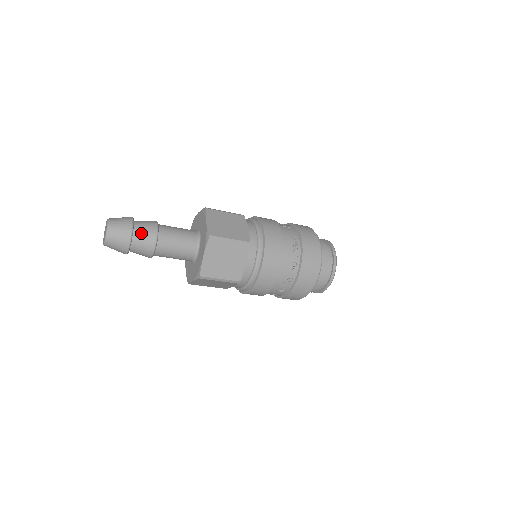
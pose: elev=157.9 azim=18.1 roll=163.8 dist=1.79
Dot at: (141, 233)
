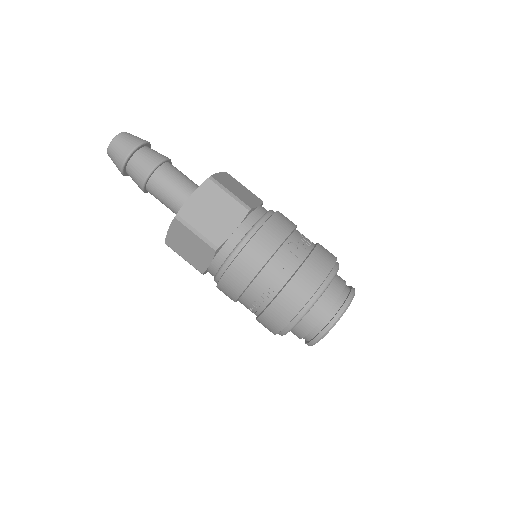
Dot at: (135, 166)
